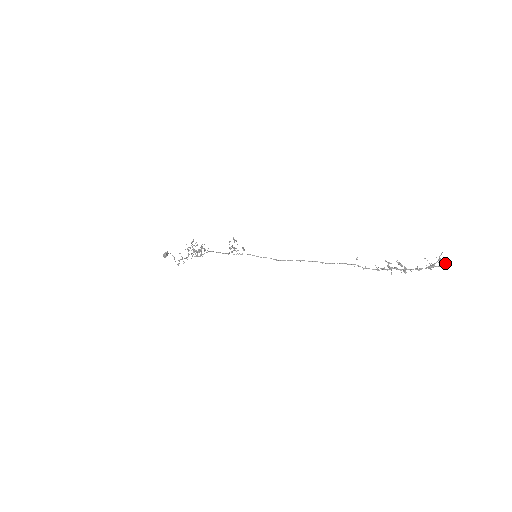
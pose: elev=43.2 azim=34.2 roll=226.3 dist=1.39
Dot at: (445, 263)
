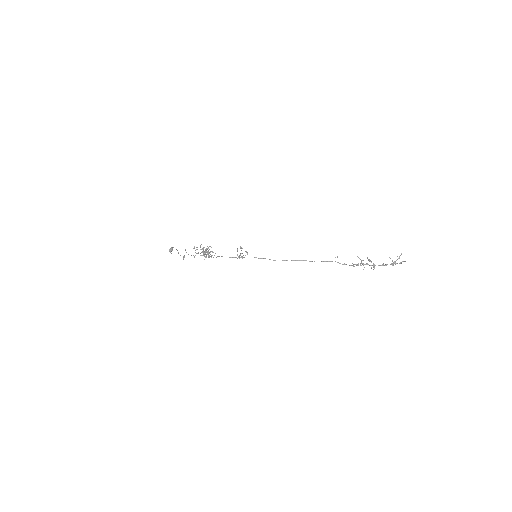
Dot at: (404, 261)
